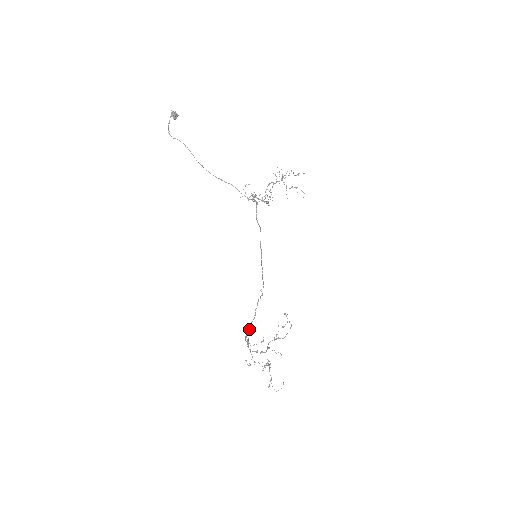
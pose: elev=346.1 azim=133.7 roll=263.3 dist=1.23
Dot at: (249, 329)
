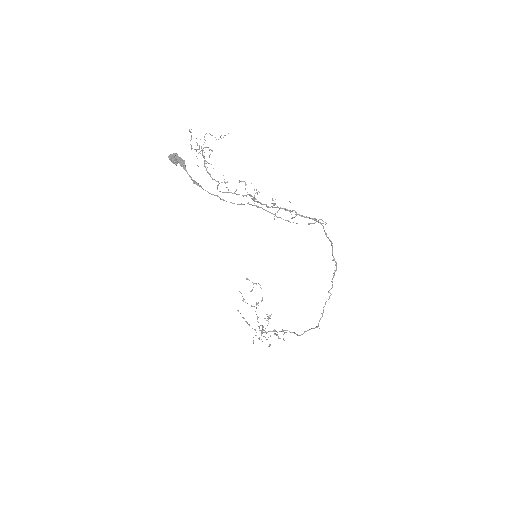
Dot at: occluded
